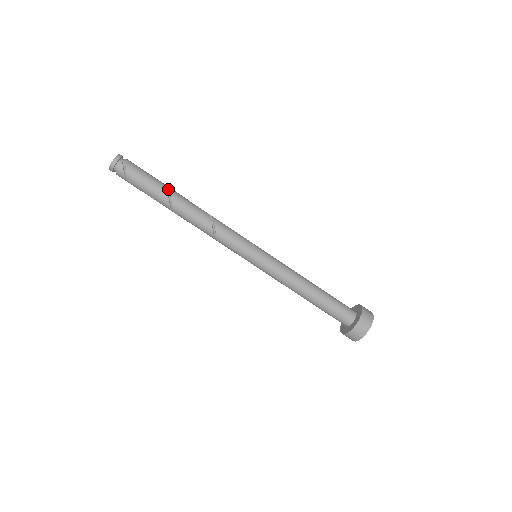
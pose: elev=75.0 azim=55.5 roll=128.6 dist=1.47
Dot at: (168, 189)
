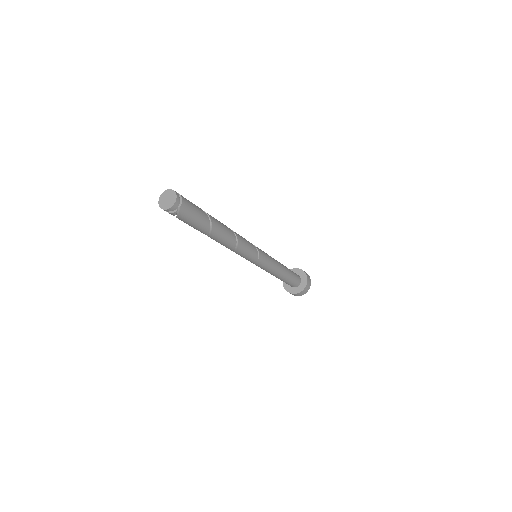
Dot at: (211, 226)
